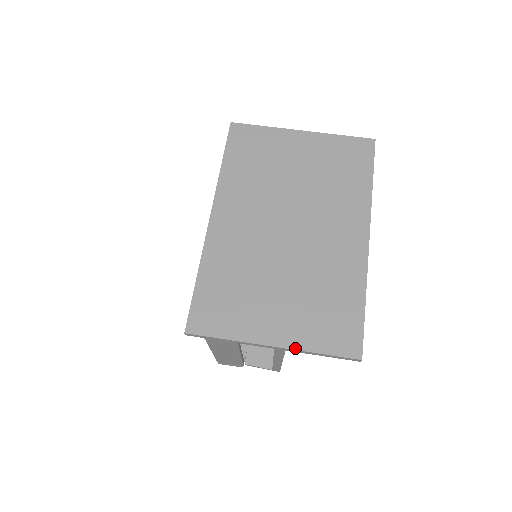
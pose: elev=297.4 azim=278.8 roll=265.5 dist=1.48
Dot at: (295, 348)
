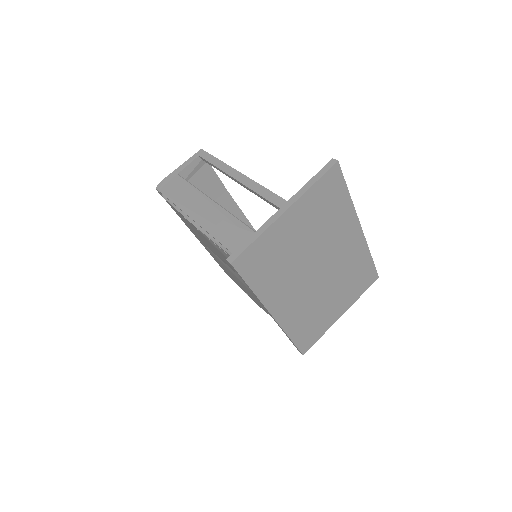
Dot at: (351, 305)
